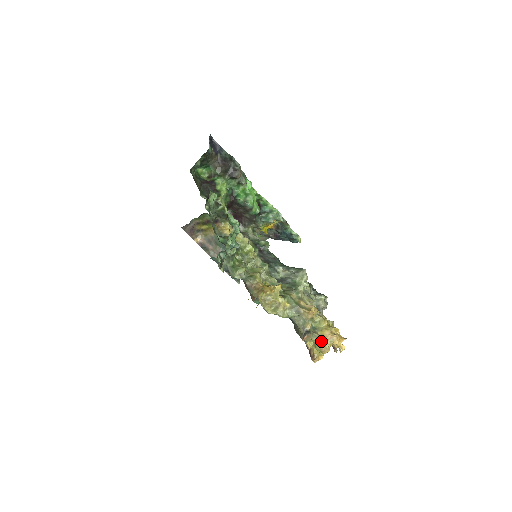
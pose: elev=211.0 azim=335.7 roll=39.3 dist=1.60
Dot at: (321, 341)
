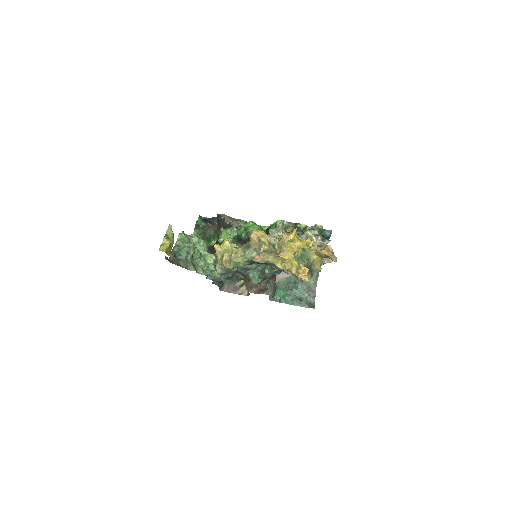
Dot at: (279, 251)
